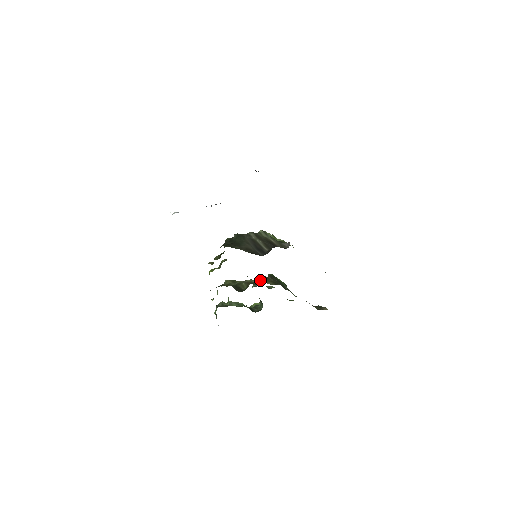
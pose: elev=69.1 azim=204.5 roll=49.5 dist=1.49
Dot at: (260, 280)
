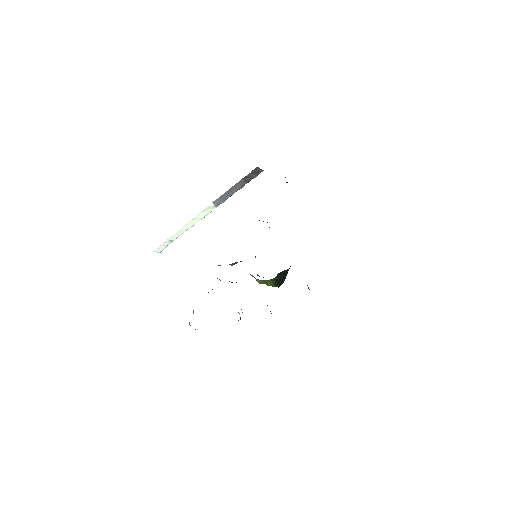
Dot at: occluded
